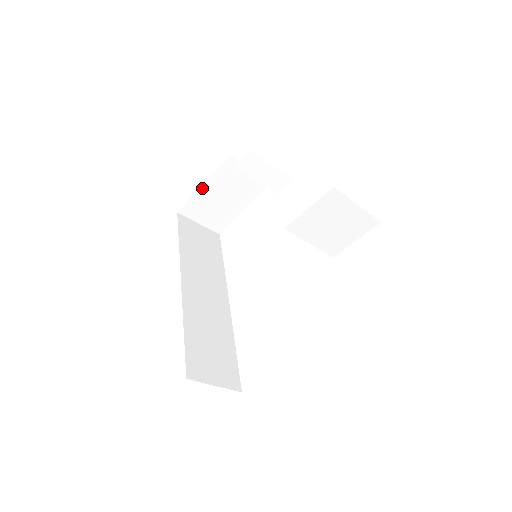
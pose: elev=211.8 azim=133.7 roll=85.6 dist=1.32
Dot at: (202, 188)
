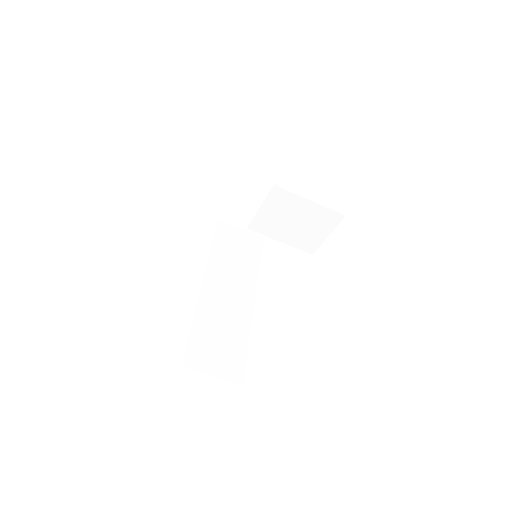
Dot at: (233, 196)
